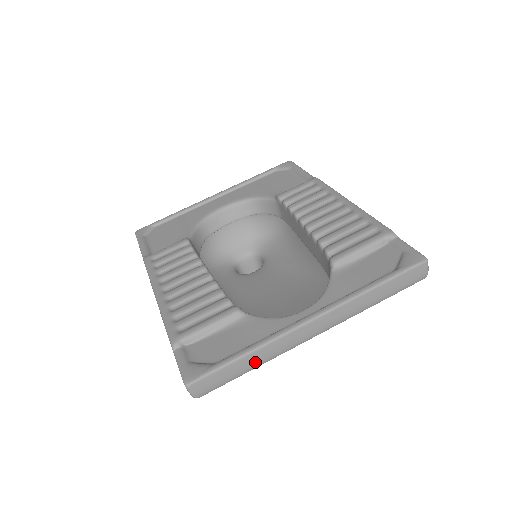
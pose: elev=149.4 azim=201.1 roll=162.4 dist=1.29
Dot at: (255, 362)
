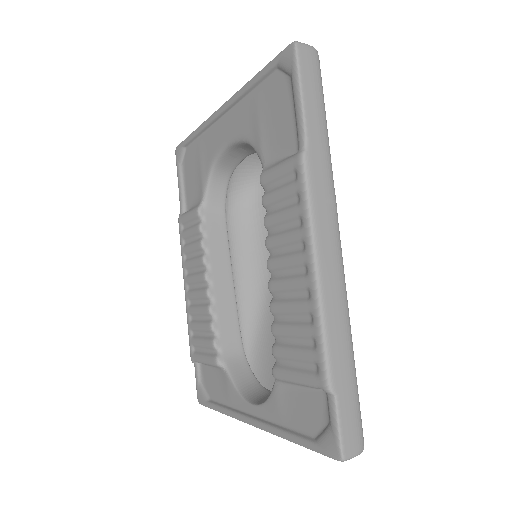
Dot at: occluded
